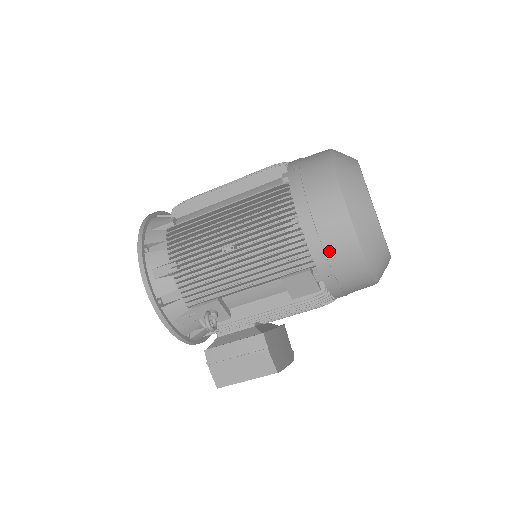
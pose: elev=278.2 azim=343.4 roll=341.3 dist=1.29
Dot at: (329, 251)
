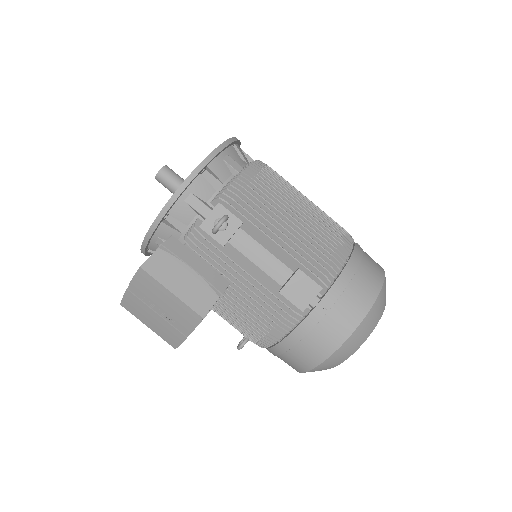
Dot at: (346, 294)
